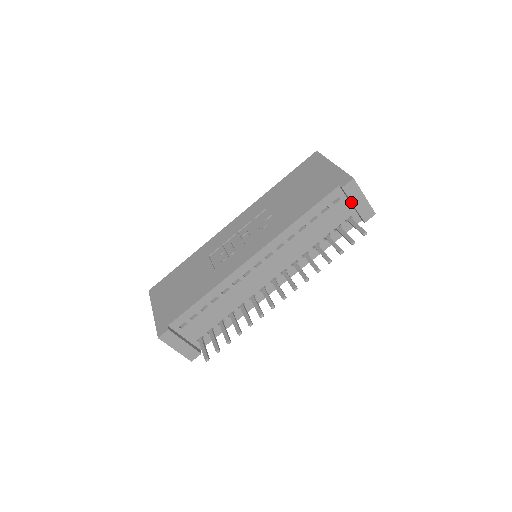
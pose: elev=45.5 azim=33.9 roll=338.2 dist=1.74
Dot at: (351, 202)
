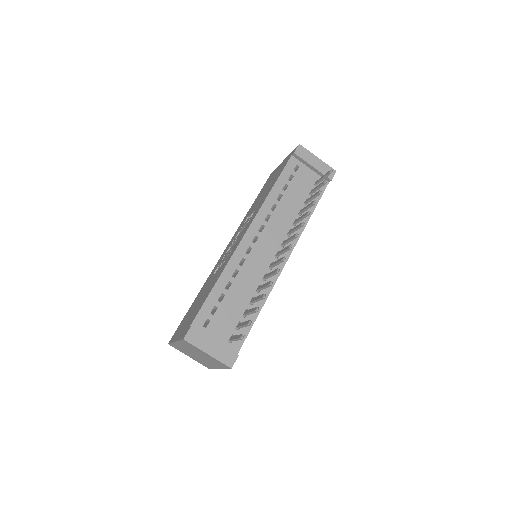
Dot at: (309, 164)
